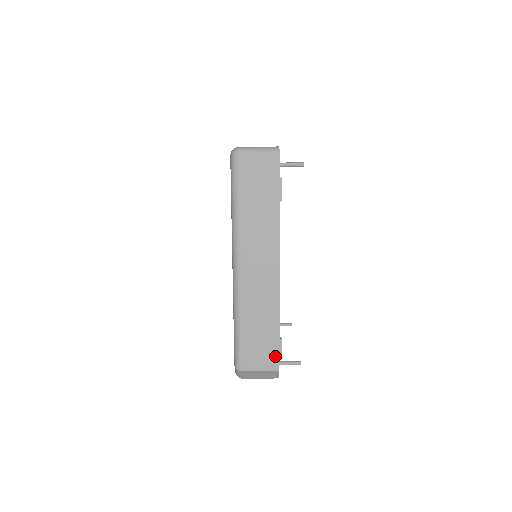
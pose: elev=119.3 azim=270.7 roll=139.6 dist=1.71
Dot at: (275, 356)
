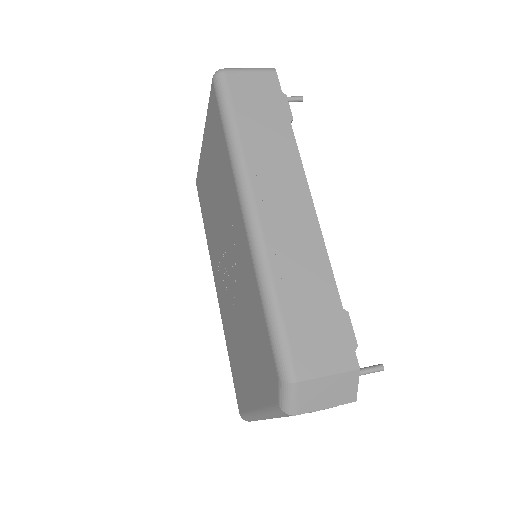
Dot at: (345, 343)
